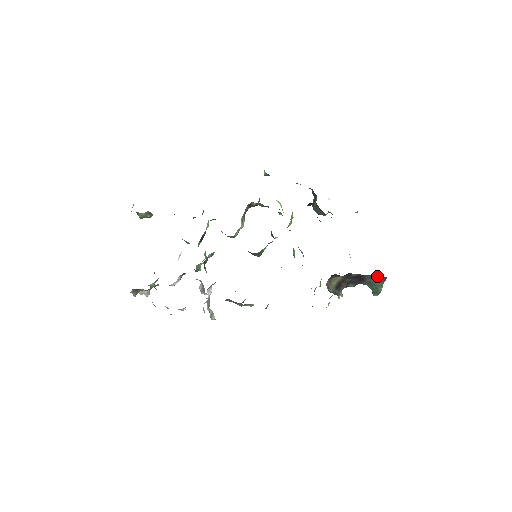
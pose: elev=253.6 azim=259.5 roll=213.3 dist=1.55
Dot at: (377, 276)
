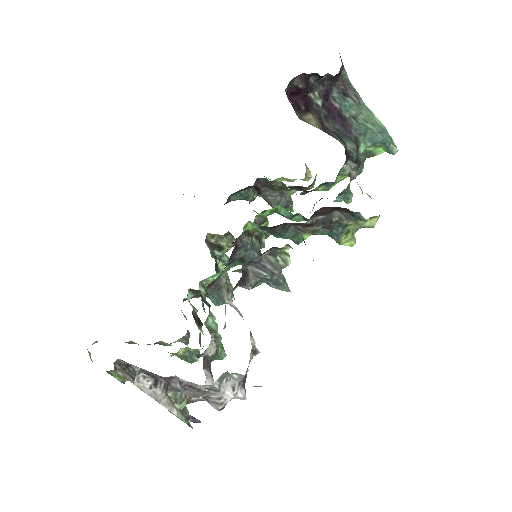
Dot at: (338, 84)
